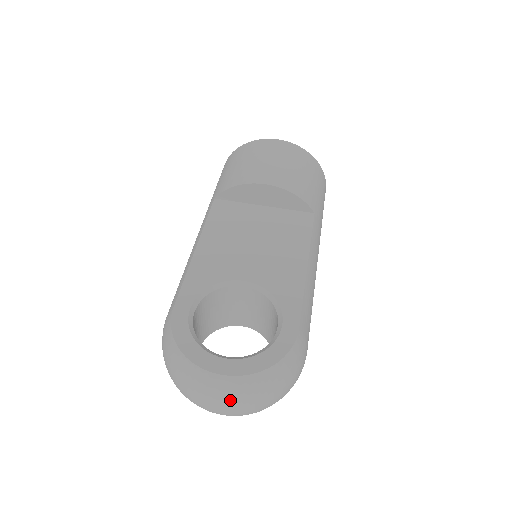
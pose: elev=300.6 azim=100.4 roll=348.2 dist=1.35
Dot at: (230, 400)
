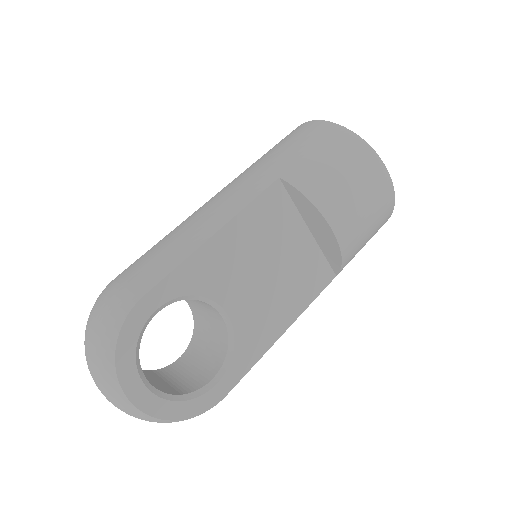
Dot at: (121, 410)
